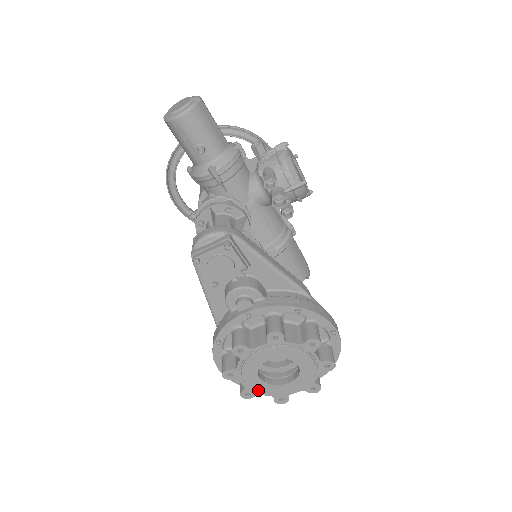
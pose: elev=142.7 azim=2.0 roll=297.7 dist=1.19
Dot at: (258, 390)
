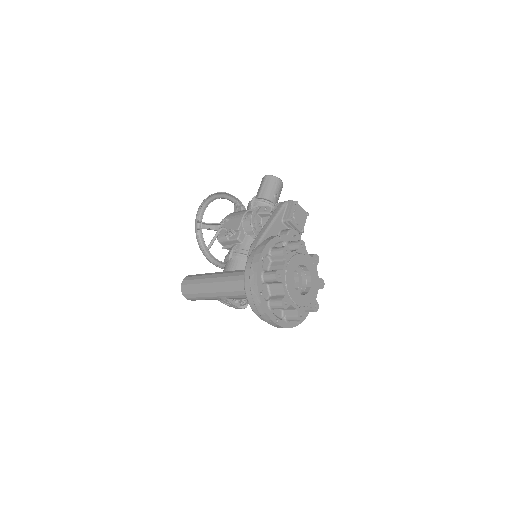
Dot at: (287, 279)
